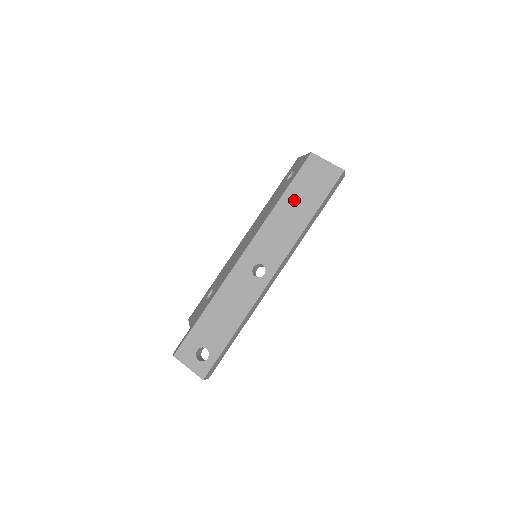
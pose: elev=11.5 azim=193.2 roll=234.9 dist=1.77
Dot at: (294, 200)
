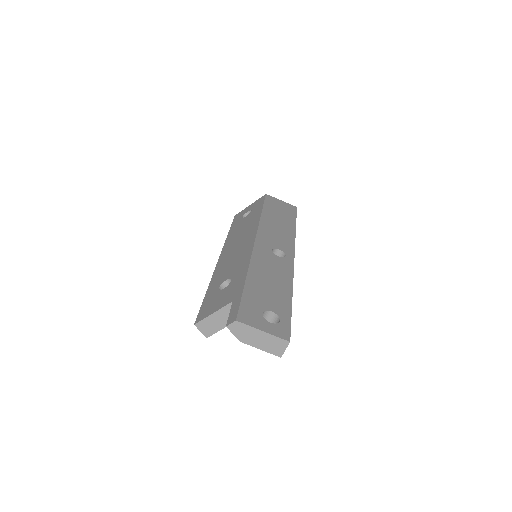
Dot at: (274, 215)
